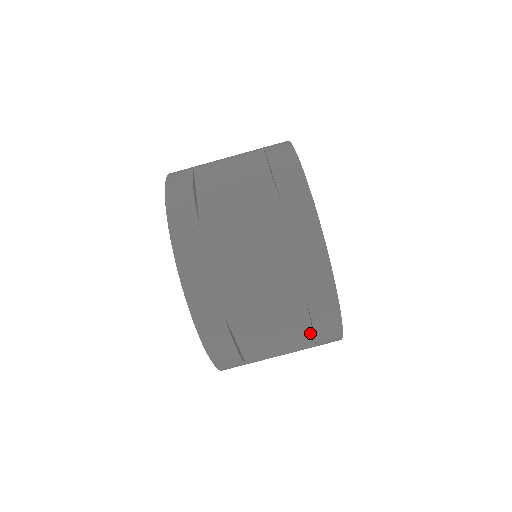
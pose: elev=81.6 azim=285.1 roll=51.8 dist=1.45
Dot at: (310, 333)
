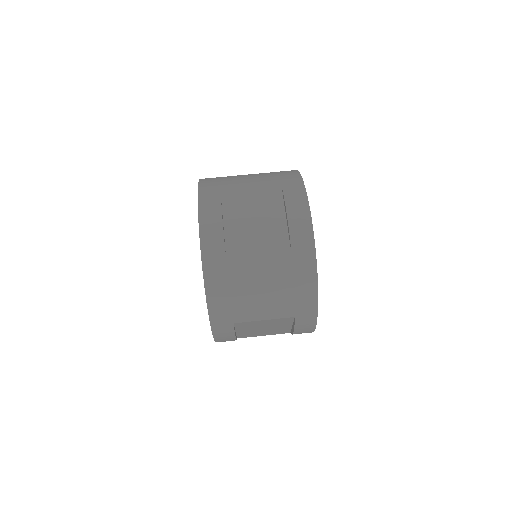
Dot at: (286, 235)
